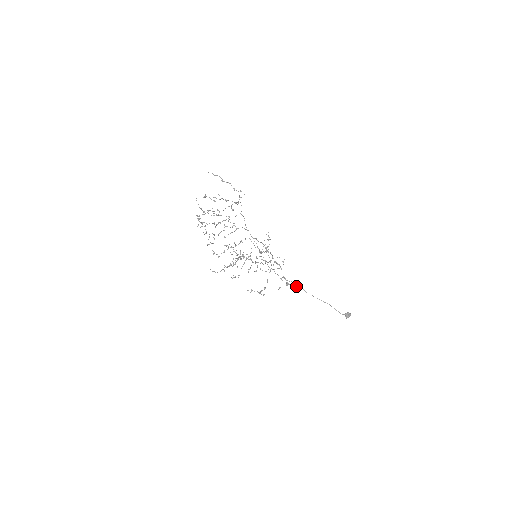
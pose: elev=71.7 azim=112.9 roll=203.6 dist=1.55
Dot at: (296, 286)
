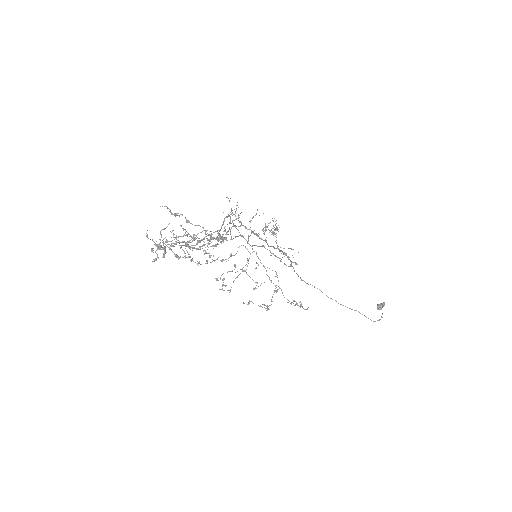
Dot at: occluded
